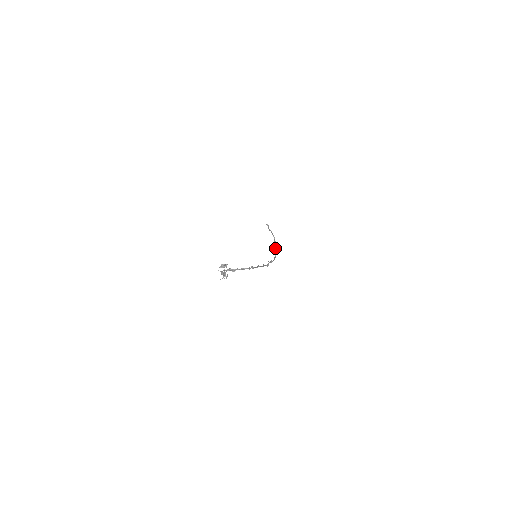
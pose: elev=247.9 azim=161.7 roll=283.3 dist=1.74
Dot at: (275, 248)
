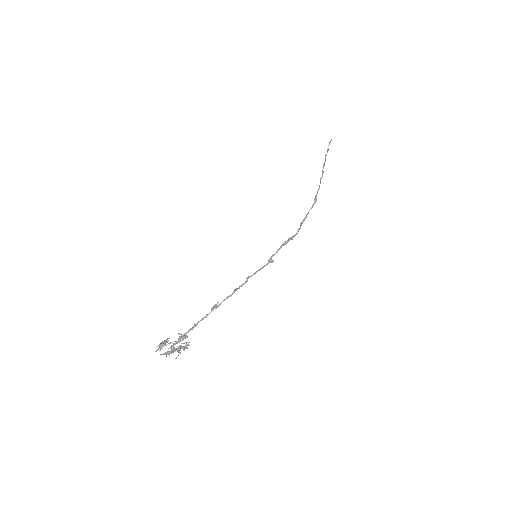
Dot at: occluded
